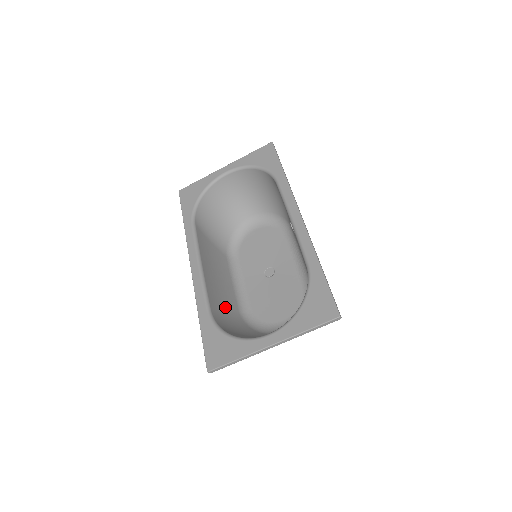
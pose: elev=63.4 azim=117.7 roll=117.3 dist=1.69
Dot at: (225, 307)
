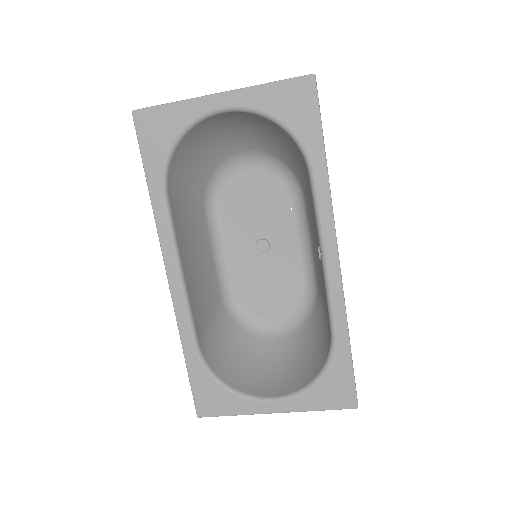
Dot at: (209, 310)
